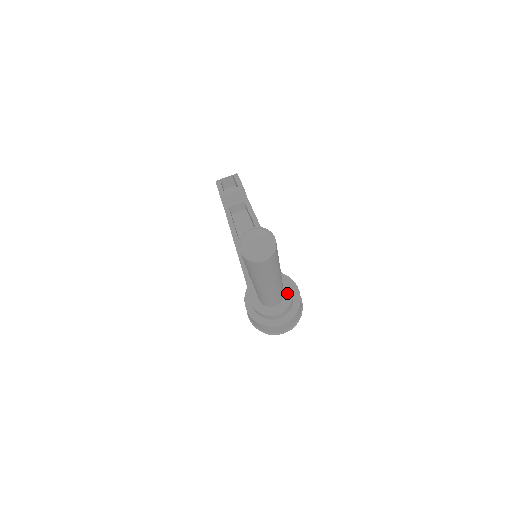
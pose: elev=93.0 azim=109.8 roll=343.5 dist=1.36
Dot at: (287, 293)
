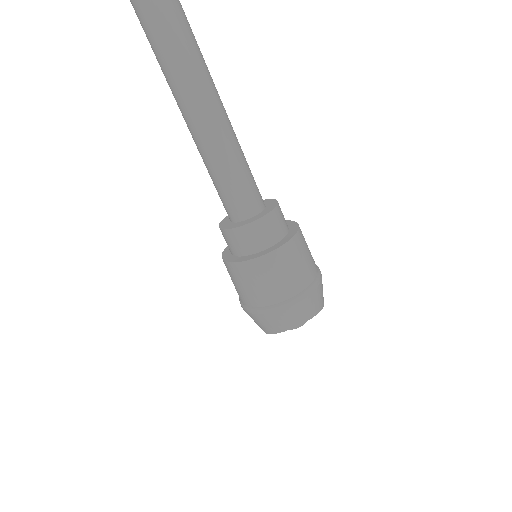
Dot at: (269, 205)
